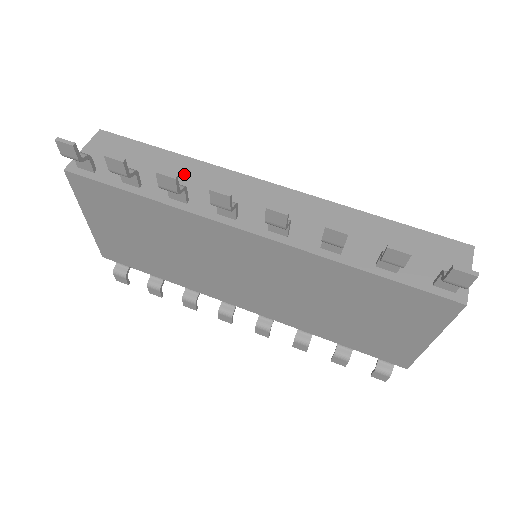
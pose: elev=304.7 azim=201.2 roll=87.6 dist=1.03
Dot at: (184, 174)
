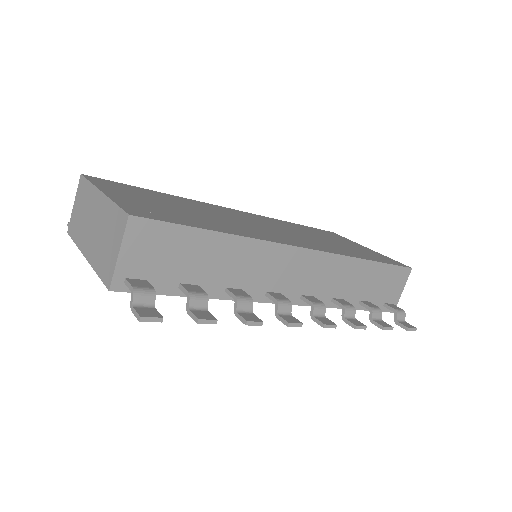
Dot at: (235, 260)
